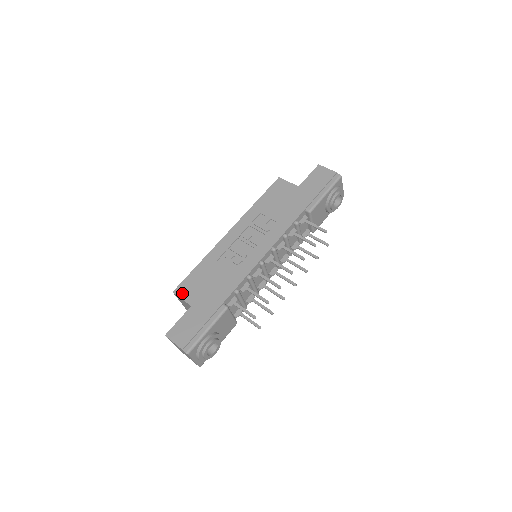
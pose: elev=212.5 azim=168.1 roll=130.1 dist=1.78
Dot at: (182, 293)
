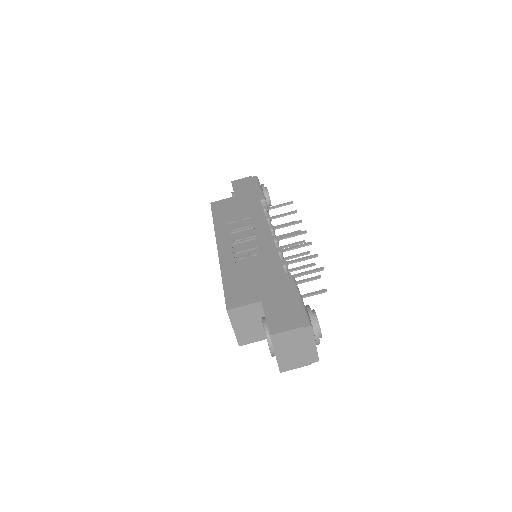
Dot at: (238, 303)
